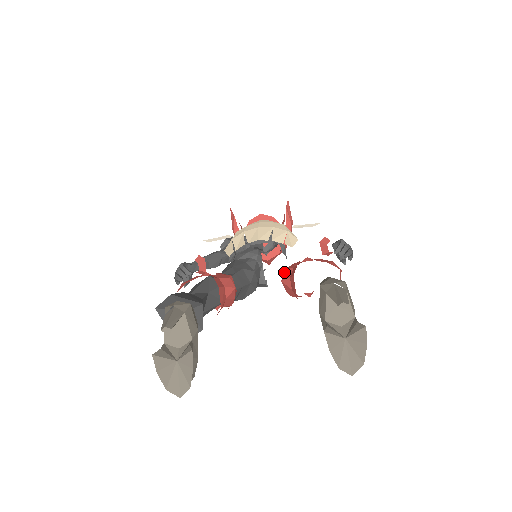
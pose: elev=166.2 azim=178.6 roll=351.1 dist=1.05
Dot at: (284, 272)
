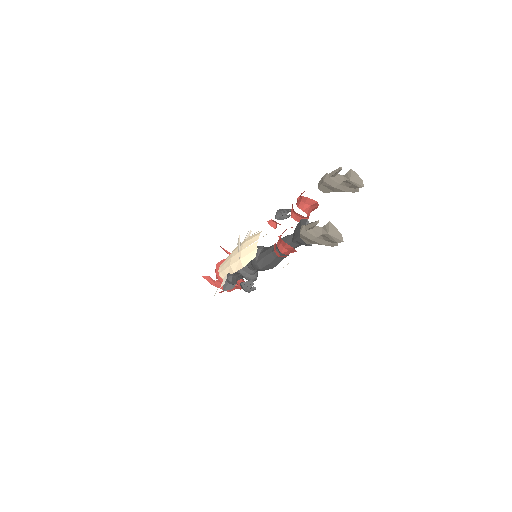
Dot at: (299, 207)
